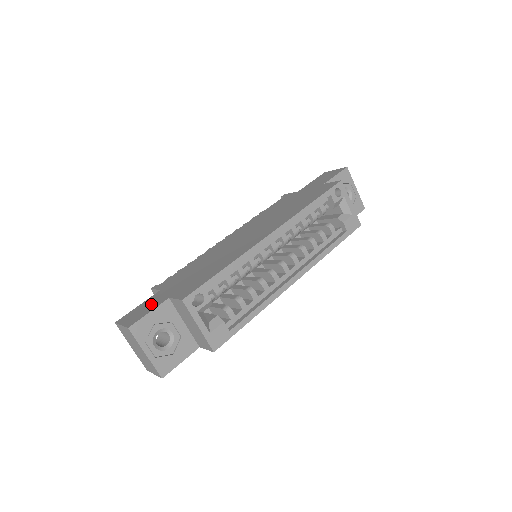
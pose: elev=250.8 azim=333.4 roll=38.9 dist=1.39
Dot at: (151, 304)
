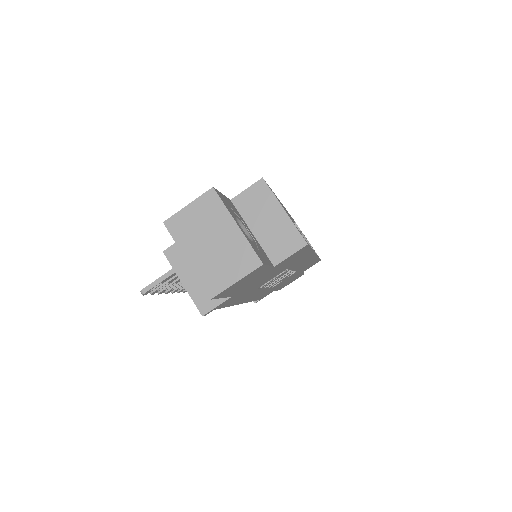
Dot at: occluded
